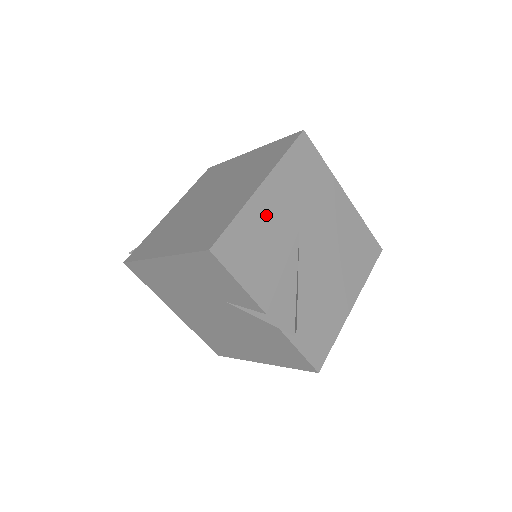
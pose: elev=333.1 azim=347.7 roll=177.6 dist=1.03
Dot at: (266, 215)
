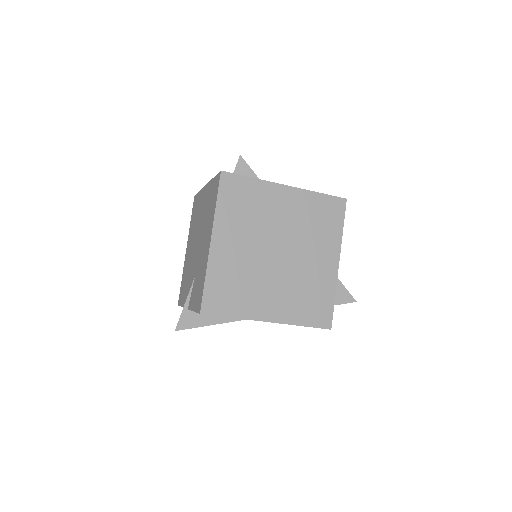
Dot at: occluded
